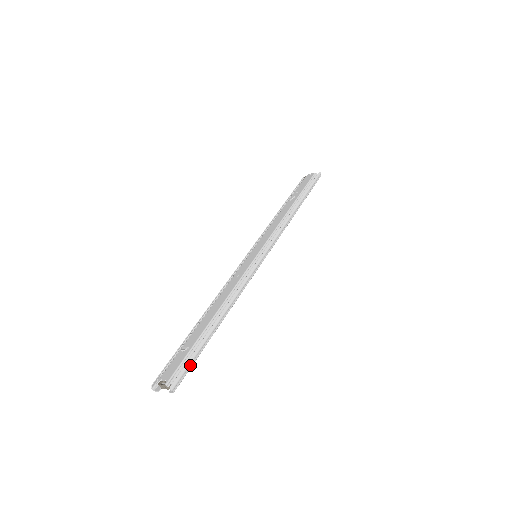
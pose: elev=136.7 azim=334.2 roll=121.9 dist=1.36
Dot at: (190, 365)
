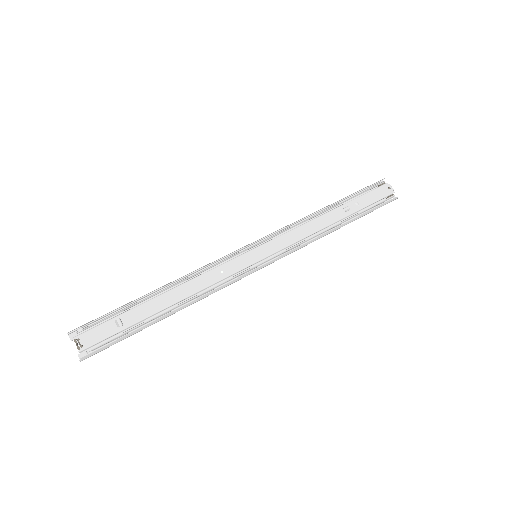
Dot at: occluded
